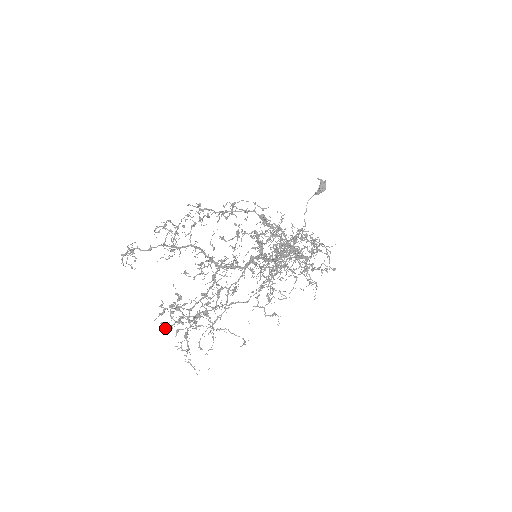
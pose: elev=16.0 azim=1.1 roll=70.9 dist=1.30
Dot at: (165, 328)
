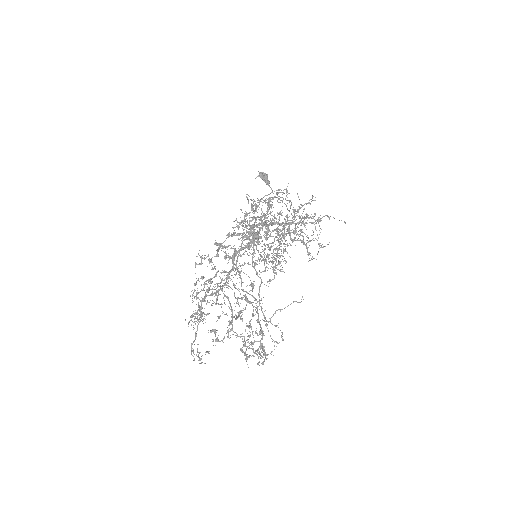
Dot at: occluded
